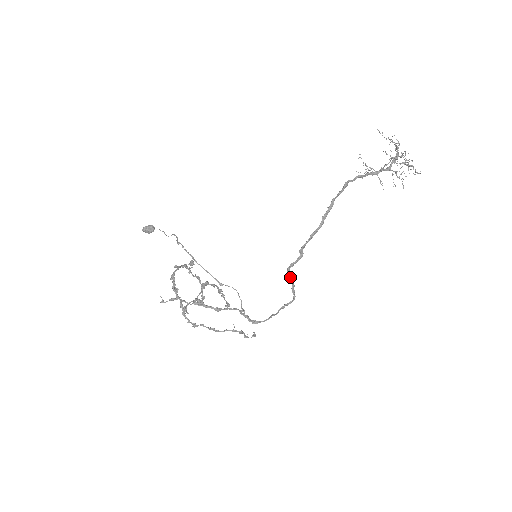
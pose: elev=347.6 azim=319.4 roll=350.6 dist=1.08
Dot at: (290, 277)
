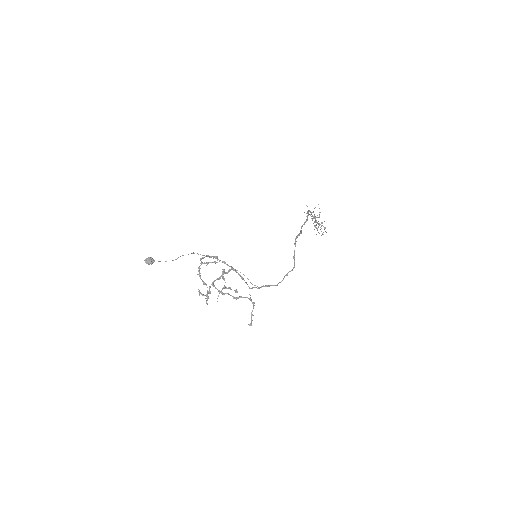
Dot at: occluded
